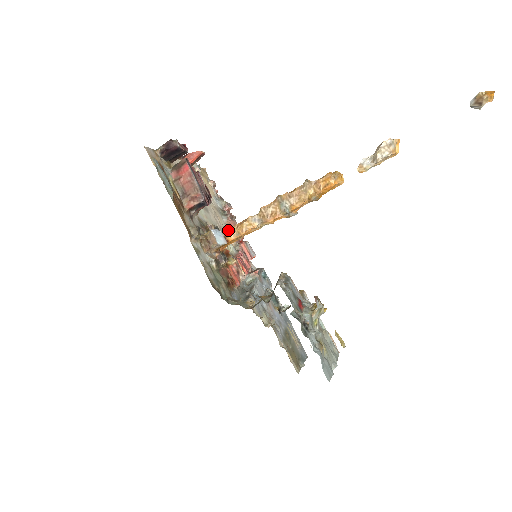
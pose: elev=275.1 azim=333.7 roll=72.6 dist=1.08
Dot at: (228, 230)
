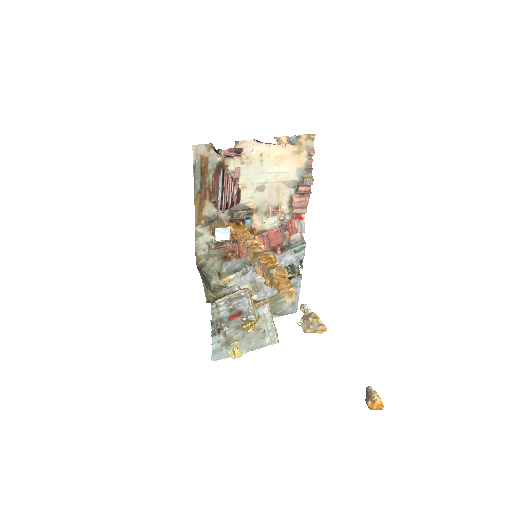
Dot at: (236, 232)
